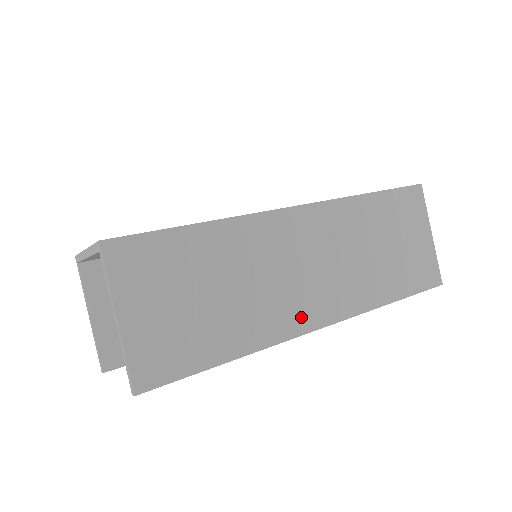
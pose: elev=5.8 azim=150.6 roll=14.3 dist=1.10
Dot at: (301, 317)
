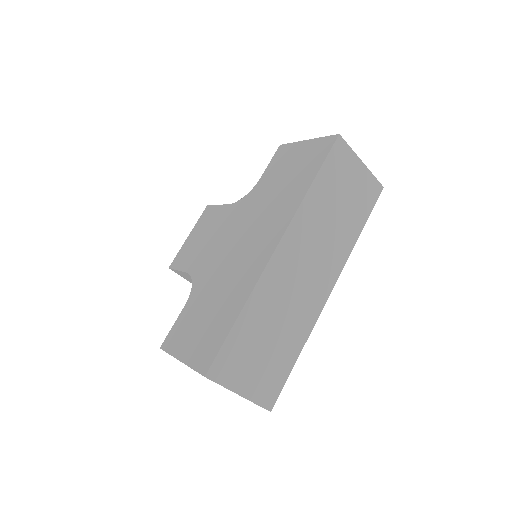
Dot at: (318, 298)
